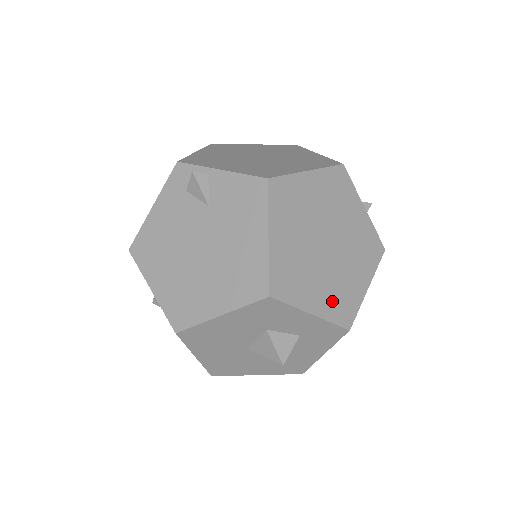
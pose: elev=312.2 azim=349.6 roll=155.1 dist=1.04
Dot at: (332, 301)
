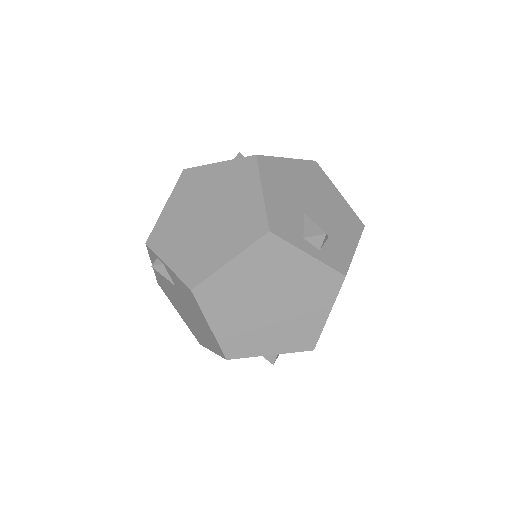
Dot at: (289, 340)
